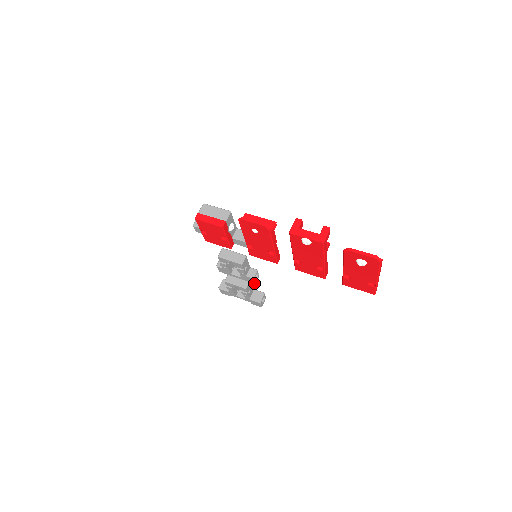
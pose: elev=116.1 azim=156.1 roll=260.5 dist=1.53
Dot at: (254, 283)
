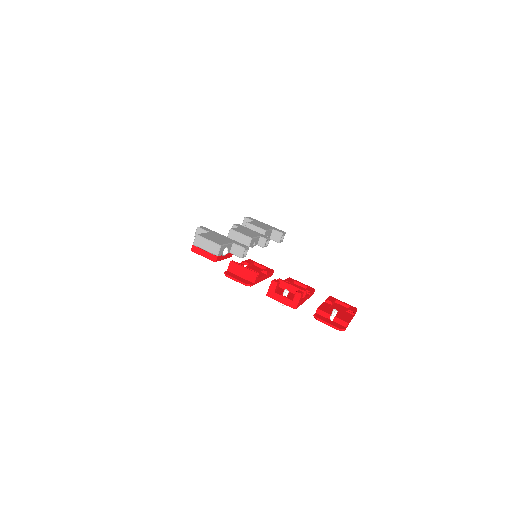
Dot at: (266, 246)
